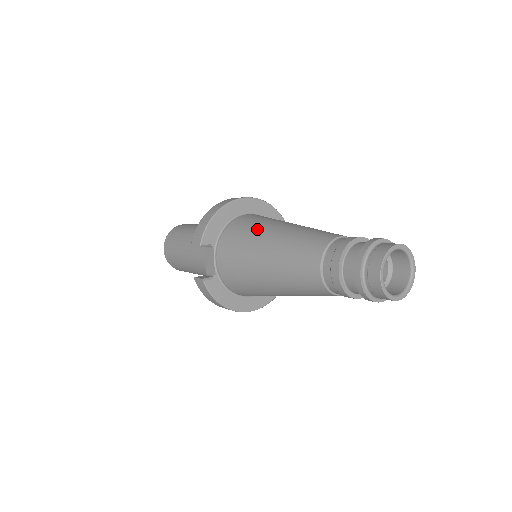
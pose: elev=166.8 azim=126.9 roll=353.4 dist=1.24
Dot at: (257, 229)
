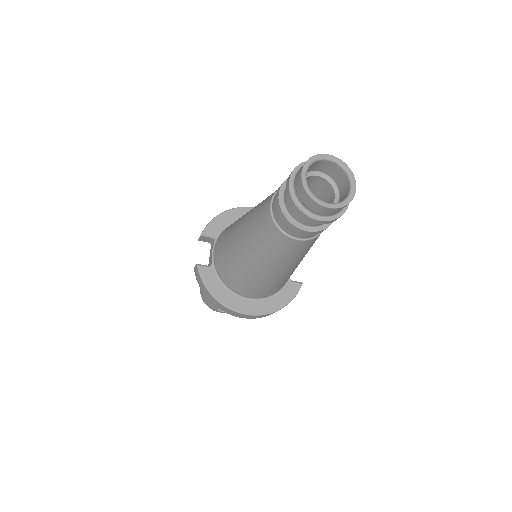
Dot at: occluded
